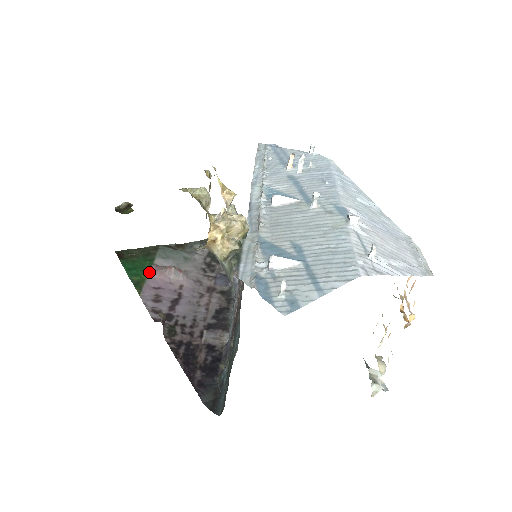
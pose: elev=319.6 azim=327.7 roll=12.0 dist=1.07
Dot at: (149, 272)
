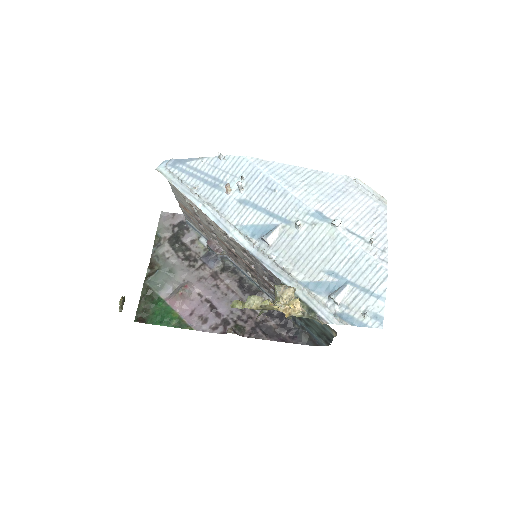
Dot at: (172, 309)
